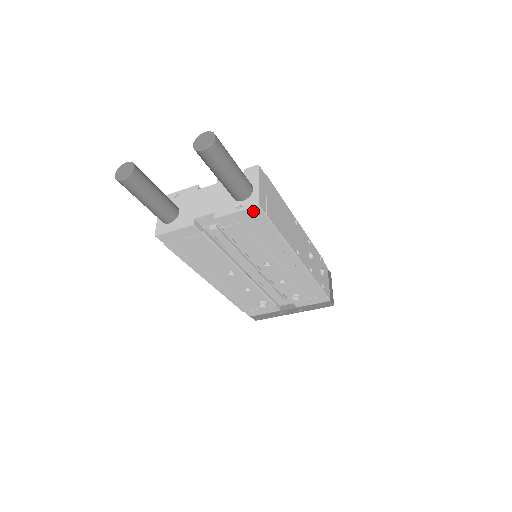
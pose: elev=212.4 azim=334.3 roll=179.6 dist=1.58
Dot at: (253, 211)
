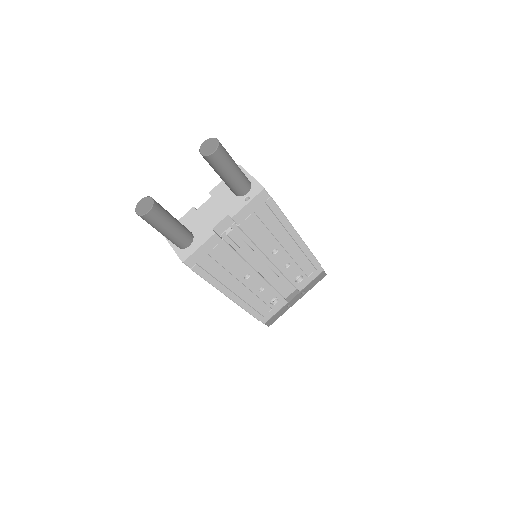
Dot at: (260, 196)
